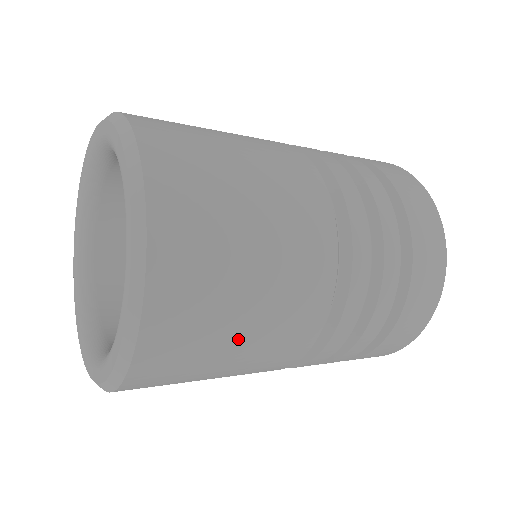
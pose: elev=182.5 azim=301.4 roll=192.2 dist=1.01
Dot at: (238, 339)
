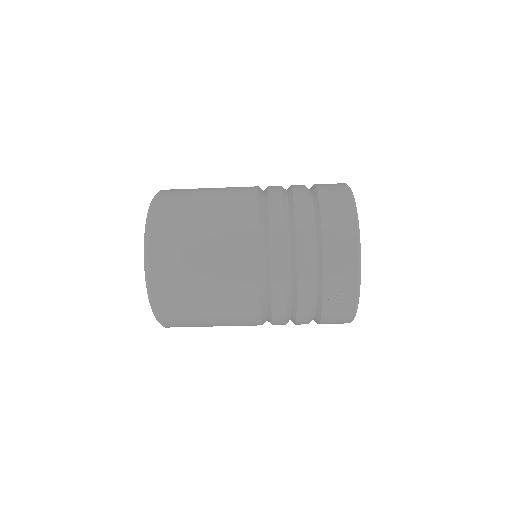
Dot at: (202, 251)
